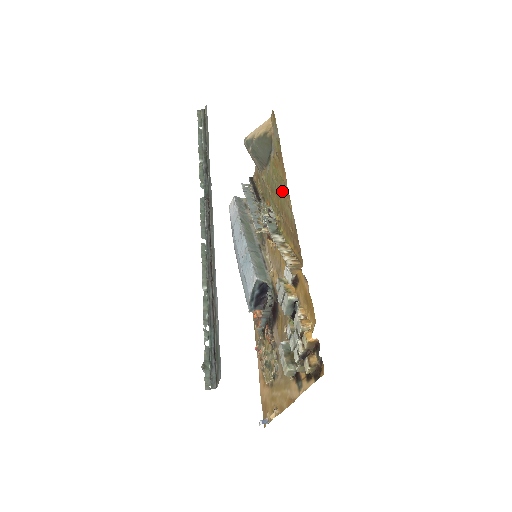
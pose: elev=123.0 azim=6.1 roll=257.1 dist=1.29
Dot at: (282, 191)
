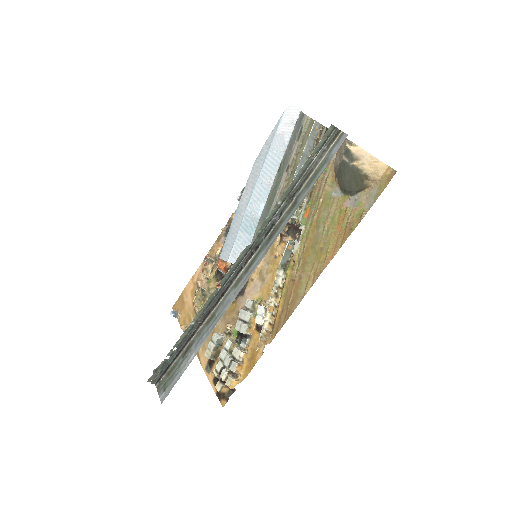
Dot at: (317, 258)
